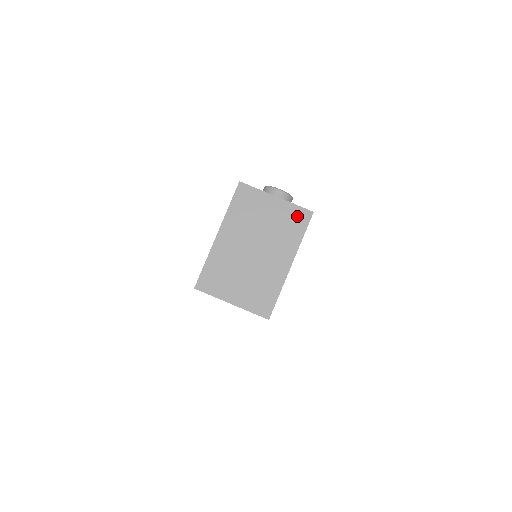
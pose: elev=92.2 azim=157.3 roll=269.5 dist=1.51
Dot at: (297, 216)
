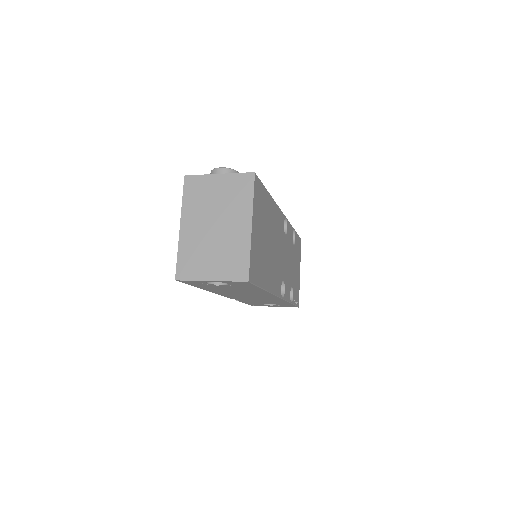
Dot at: (242, 182)
